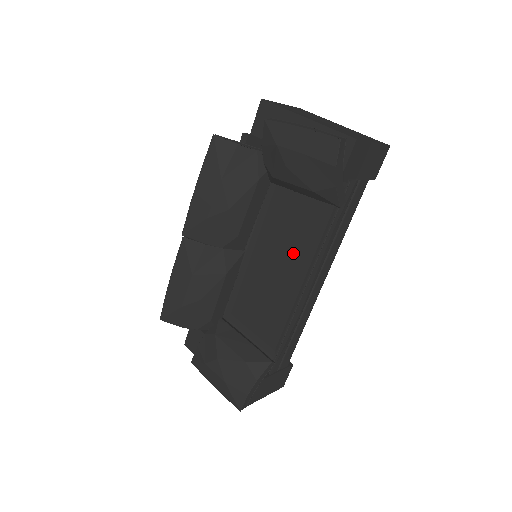
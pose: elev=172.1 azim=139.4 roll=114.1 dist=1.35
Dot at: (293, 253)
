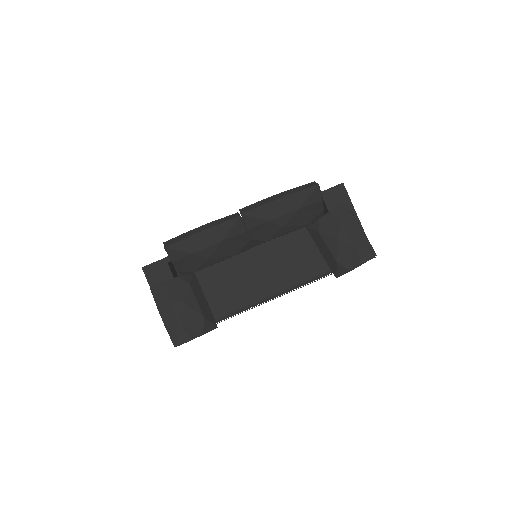
Dot at: (272, 269)
